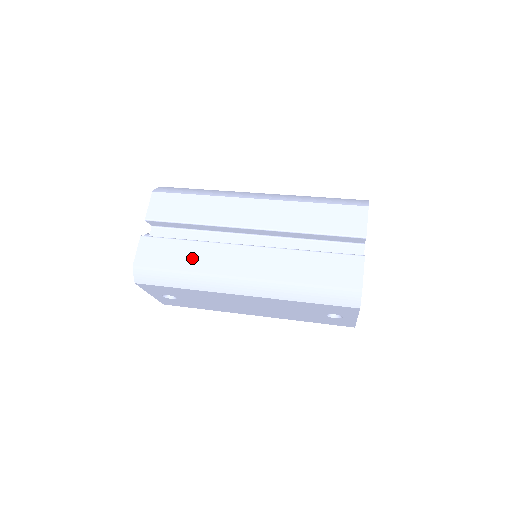
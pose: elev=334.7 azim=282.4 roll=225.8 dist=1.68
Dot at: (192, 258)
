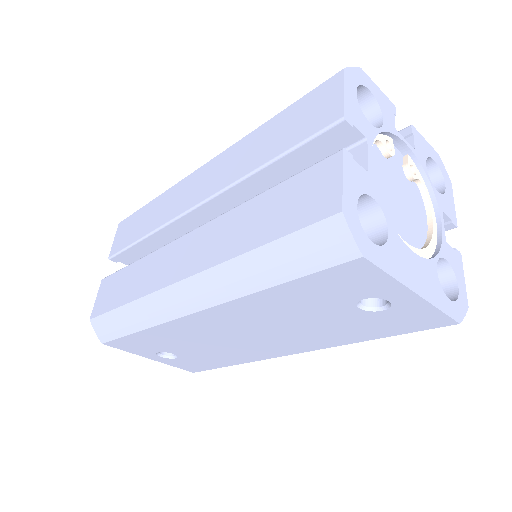
Dot at: (136, 282)
